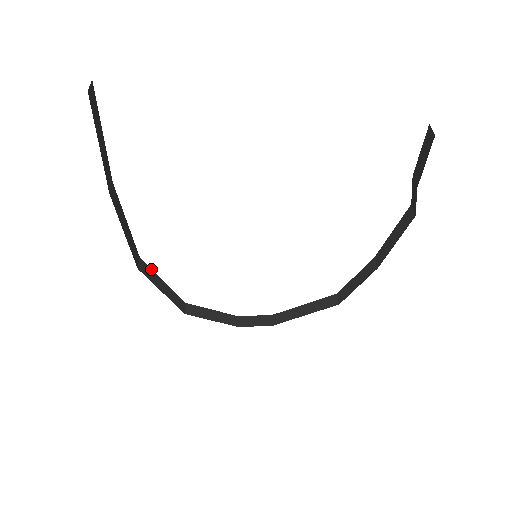
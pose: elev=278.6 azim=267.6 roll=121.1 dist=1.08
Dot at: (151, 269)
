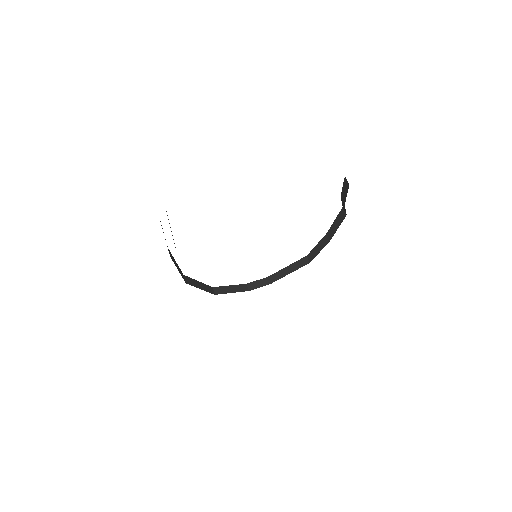
Dot at: (191, 278)
